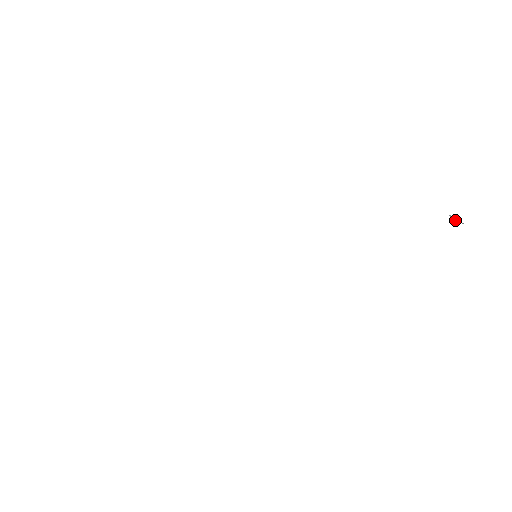
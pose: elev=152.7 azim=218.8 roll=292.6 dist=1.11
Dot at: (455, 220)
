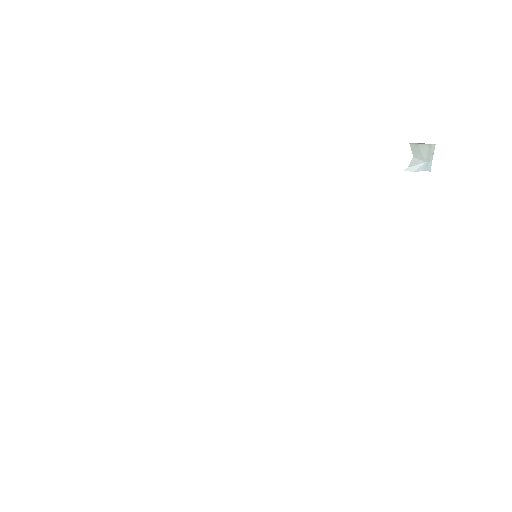
Dot at: (413, 170)
